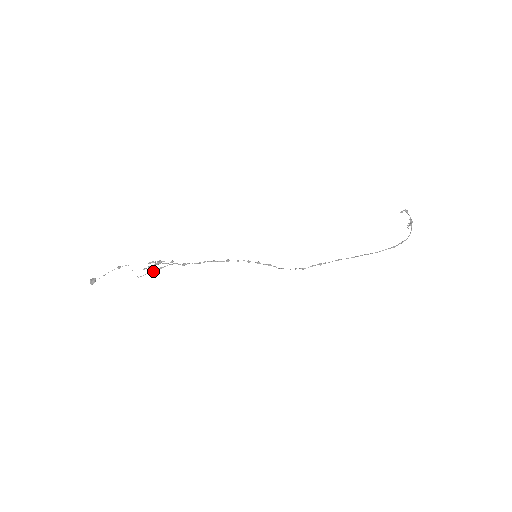
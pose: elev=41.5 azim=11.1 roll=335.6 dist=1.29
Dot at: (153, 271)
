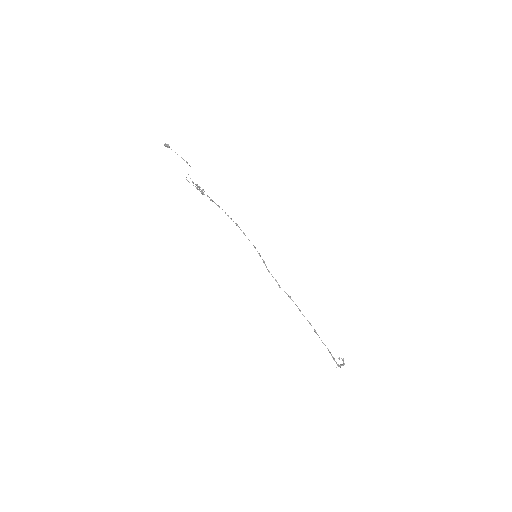
Dot at: (197, 188)
